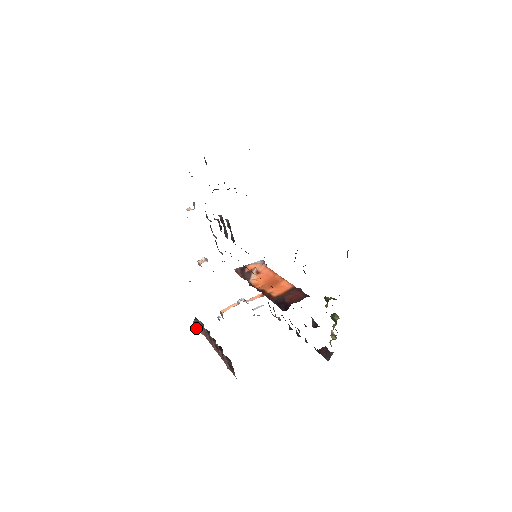
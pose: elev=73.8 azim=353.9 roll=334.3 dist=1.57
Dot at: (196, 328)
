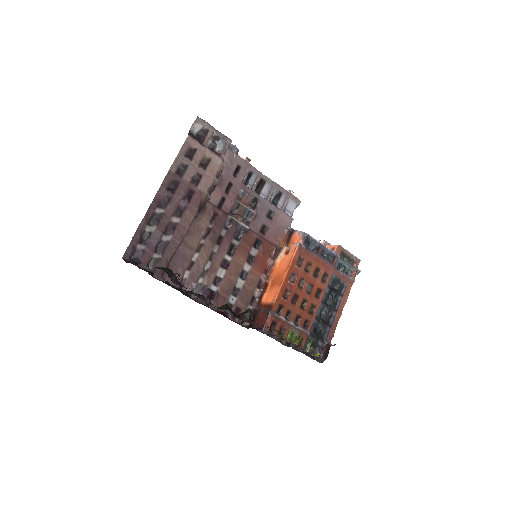
Dot at: occluded
